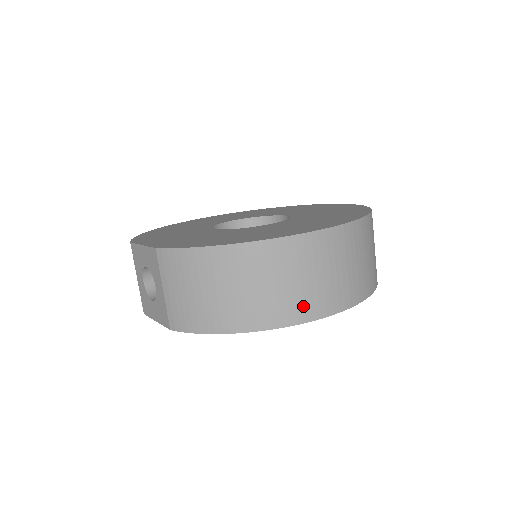
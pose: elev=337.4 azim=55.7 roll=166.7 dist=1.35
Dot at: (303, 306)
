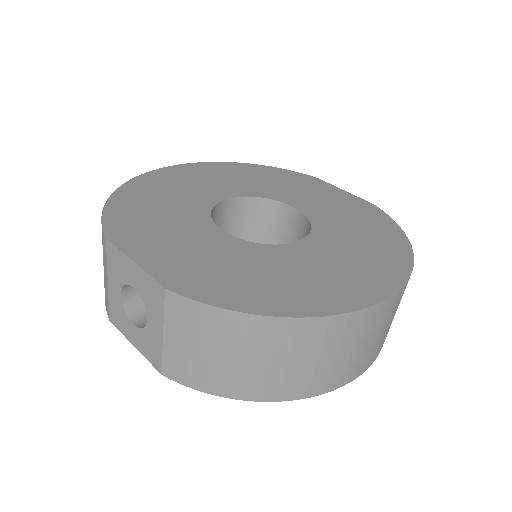
Dot at: (335, 377)
